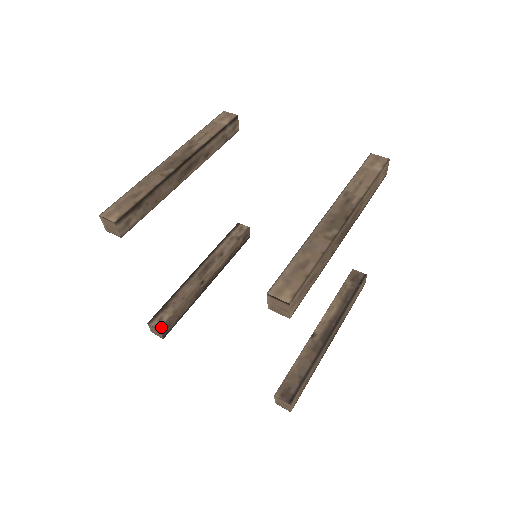
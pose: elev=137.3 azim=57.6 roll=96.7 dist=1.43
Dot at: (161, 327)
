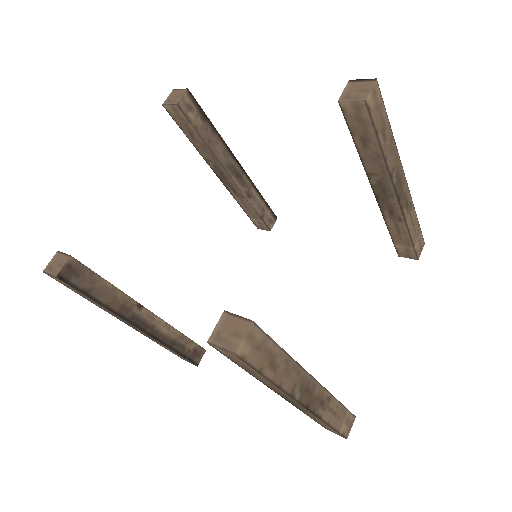
Dot at: occluded
